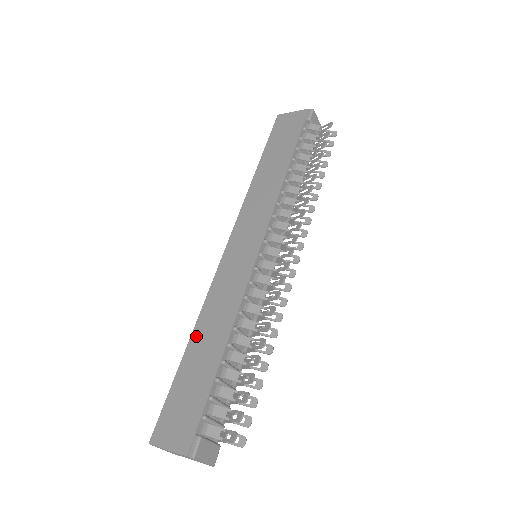
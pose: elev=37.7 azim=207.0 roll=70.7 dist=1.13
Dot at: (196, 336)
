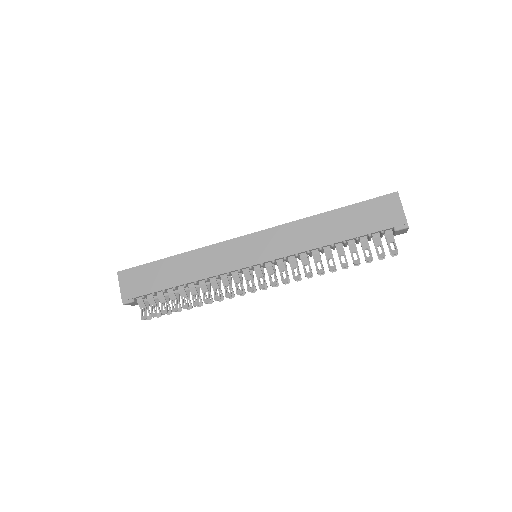
Dot at: (181, 258)
